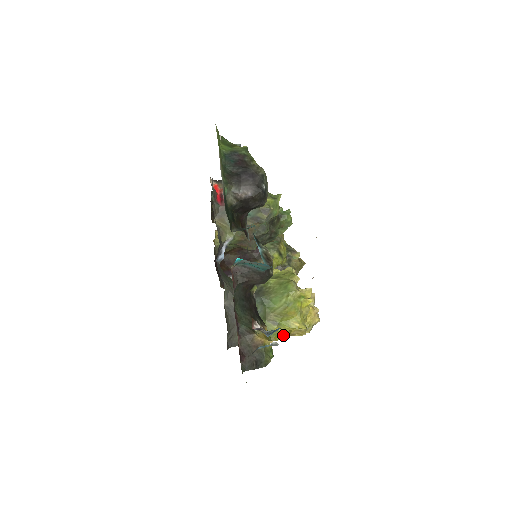
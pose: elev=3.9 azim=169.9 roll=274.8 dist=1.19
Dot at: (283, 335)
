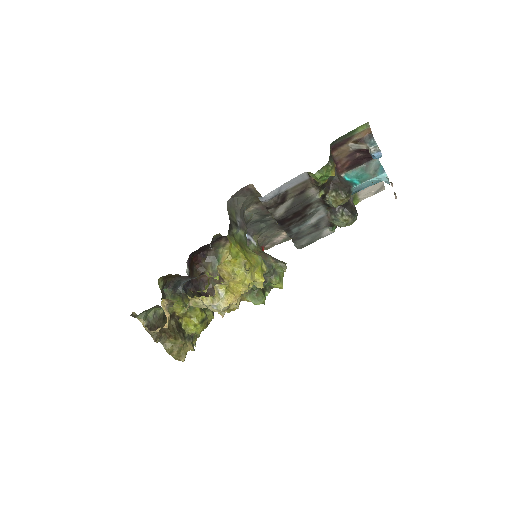
Dot at: (232, 253)
